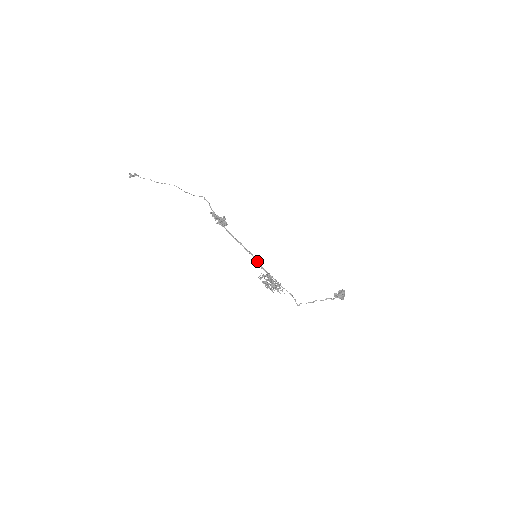
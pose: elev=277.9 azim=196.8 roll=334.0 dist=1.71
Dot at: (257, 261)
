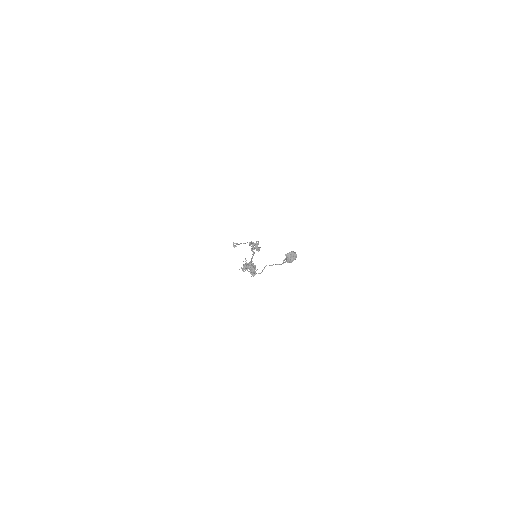
Dot at: (252, 257)
